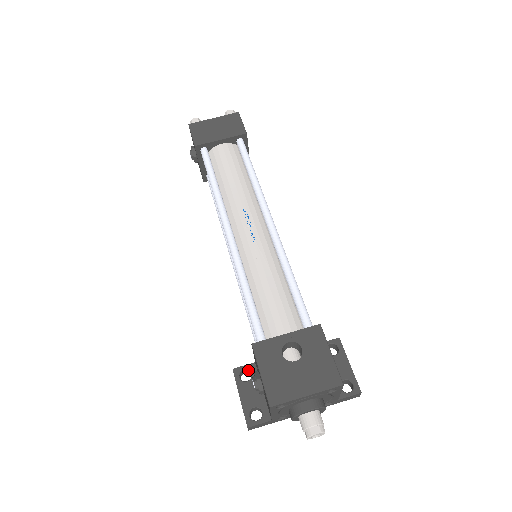
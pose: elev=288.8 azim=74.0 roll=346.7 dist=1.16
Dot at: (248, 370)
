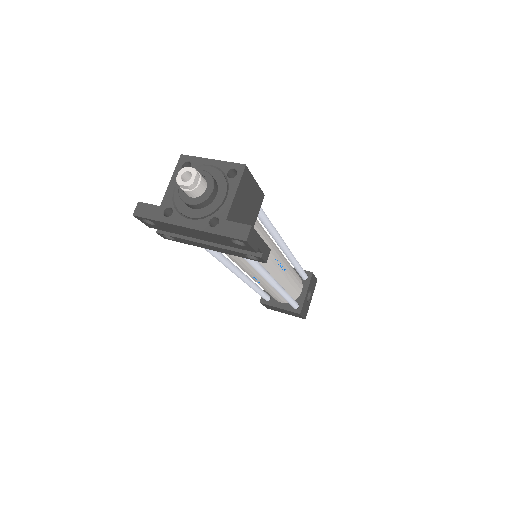
Dot at: occluded
